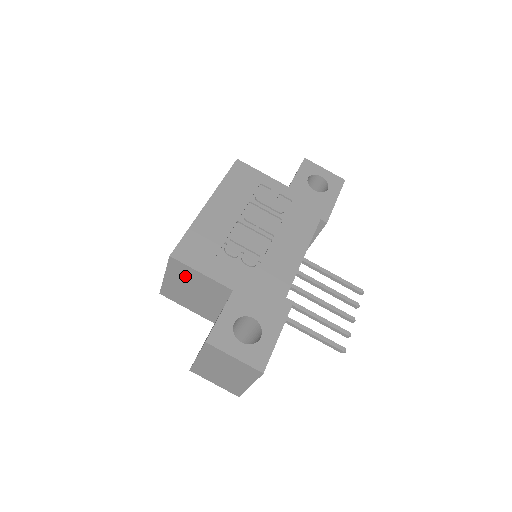
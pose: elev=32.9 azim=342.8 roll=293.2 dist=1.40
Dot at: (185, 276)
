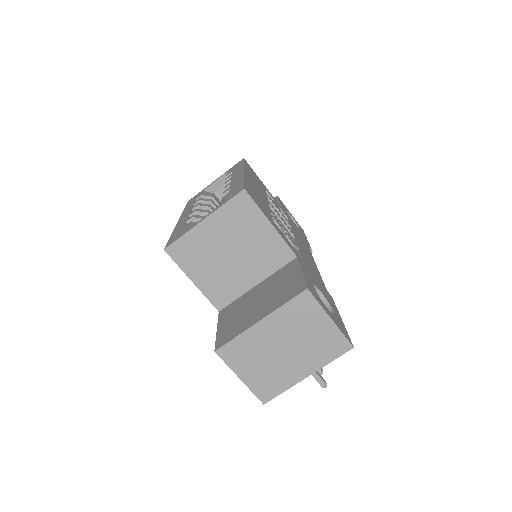
Dot at: (241, 225)
